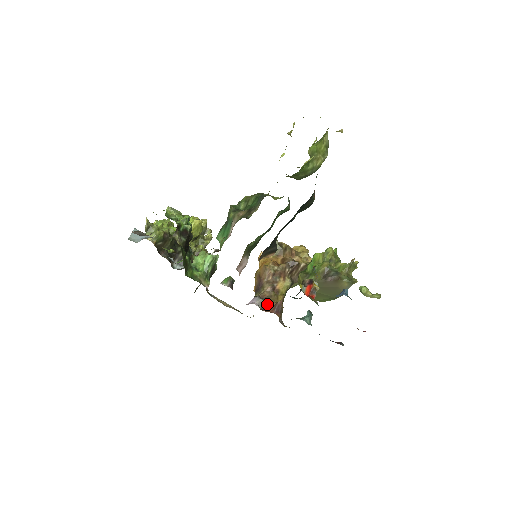
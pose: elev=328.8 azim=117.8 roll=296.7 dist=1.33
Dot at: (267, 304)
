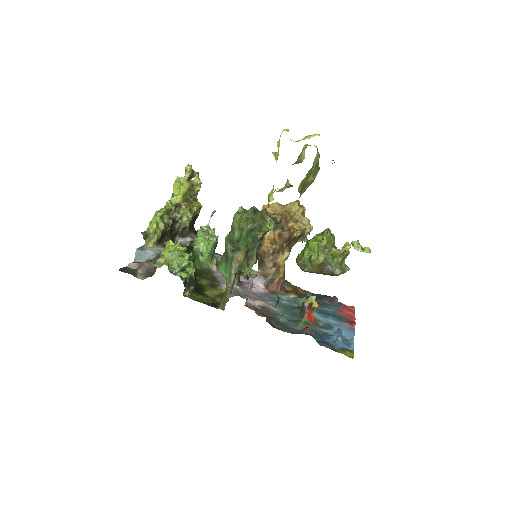
Dot at: (271, 281)
